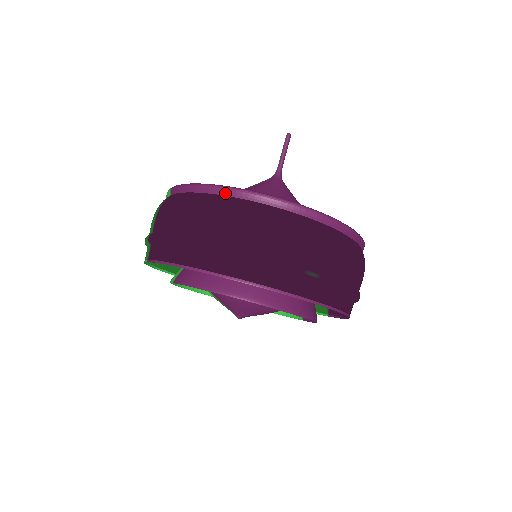
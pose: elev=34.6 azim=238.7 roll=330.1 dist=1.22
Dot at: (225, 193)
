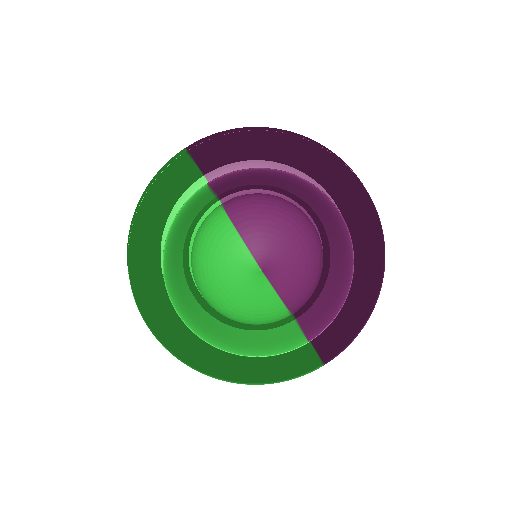
Dot at: occluded
